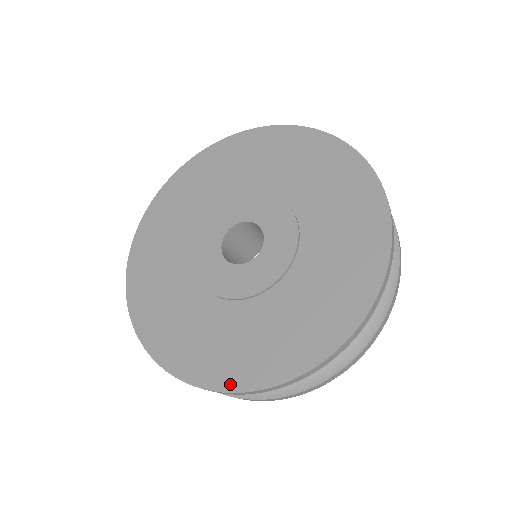
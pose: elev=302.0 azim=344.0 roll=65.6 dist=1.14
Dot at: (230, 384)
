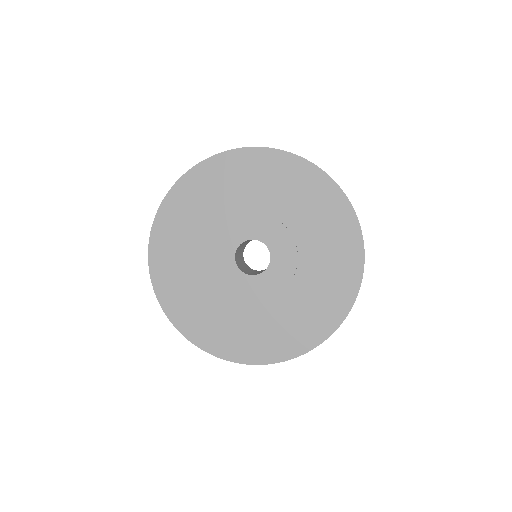
Dot at: (199, 342)
